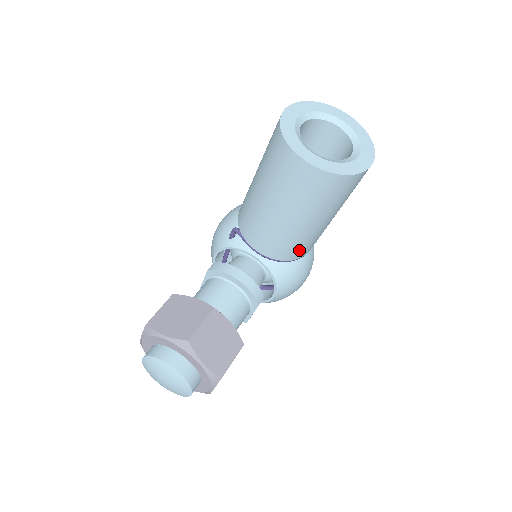
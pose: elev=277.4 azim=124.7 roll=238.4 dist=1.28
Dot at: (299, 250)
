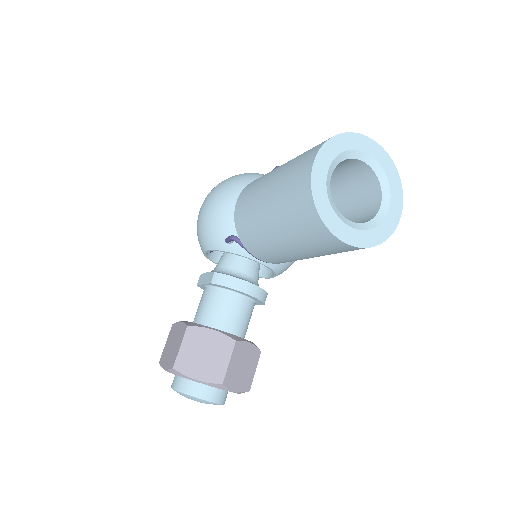
Dot at: occluded
